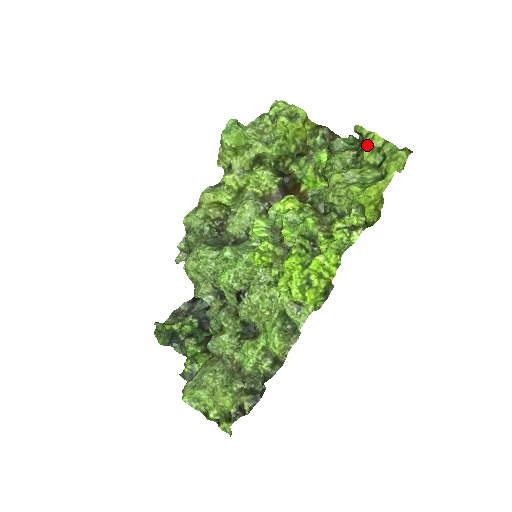
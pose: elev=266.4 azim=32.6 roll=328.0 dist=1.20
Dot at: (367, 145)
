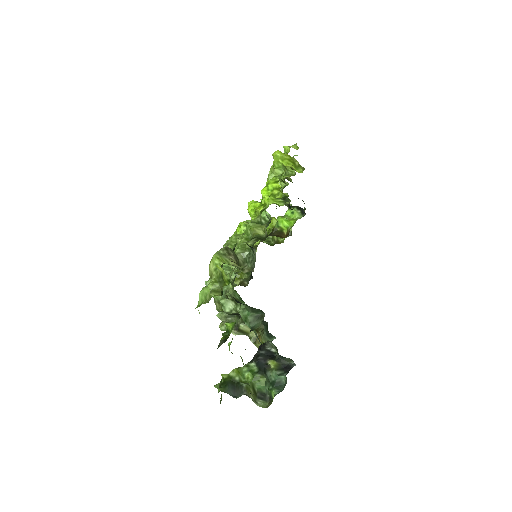
Dot at: occluded
